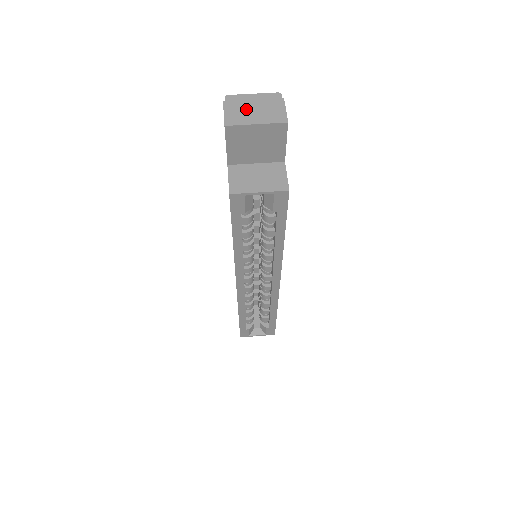
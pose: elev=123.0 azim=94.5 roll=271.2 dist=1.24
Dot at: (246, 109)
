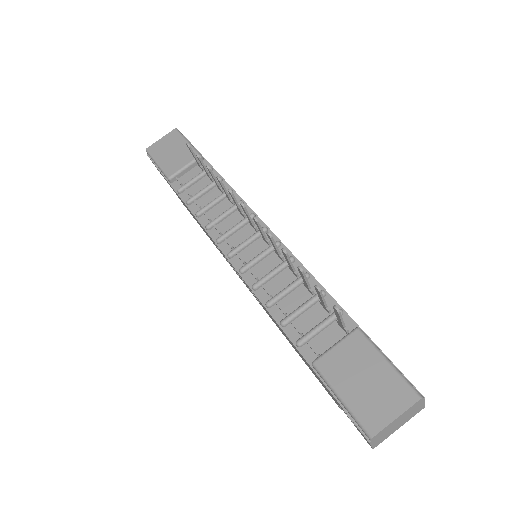
Dot at: (391, 430)
